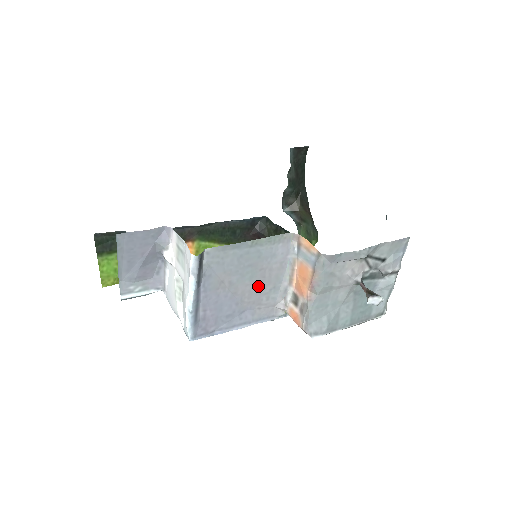
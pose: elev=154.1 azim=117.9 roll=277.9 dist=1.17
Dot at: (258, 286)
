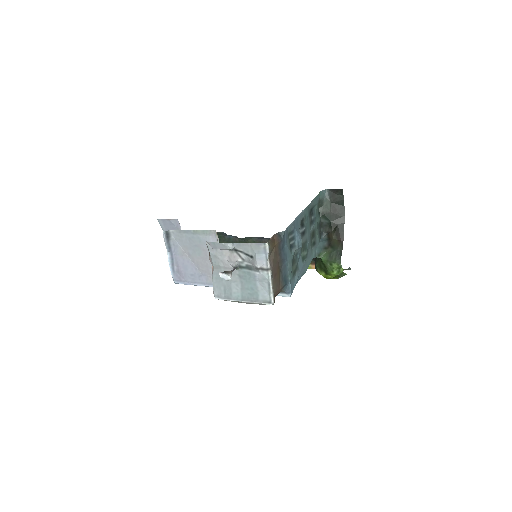
Dot at: (205, 261)
